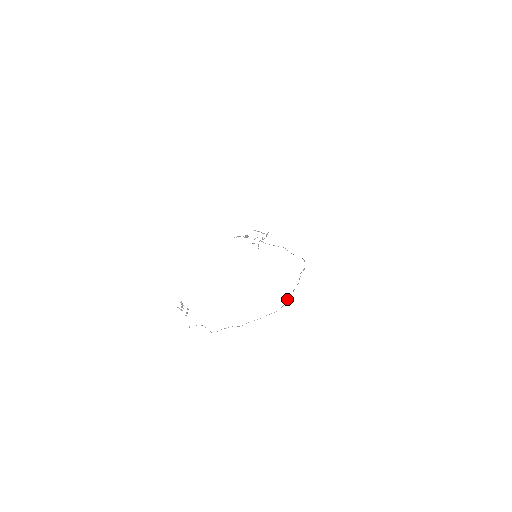
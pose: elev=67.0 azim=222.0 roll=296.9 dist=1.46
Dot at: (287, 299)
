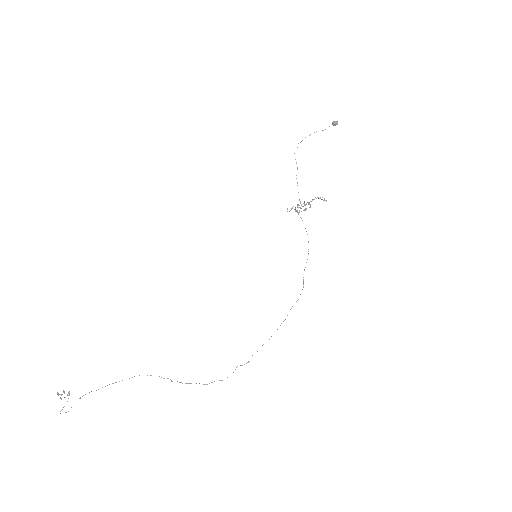
Dot at: occluded
